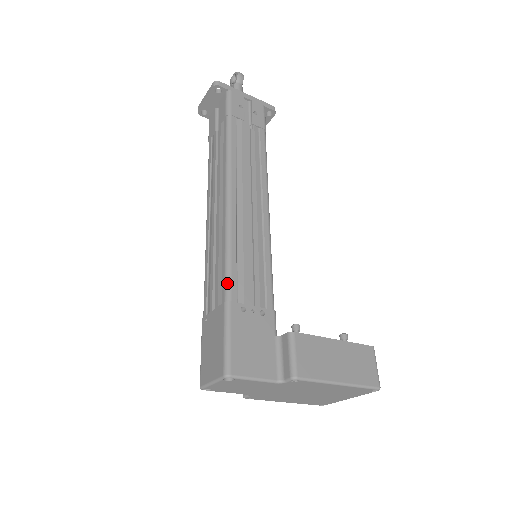
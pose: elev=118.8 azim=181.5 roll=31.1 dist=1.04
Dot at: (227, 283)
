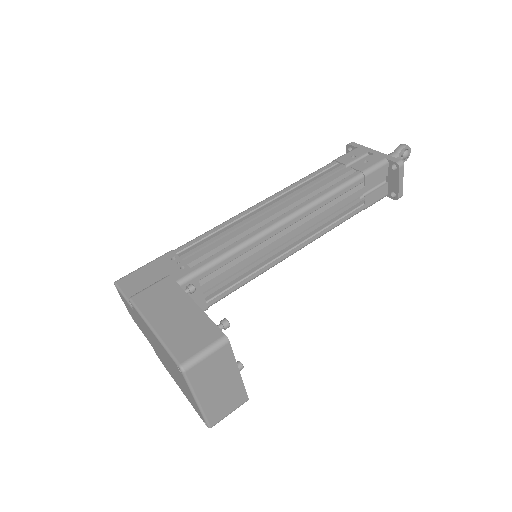
Dot at: (187, 243)
